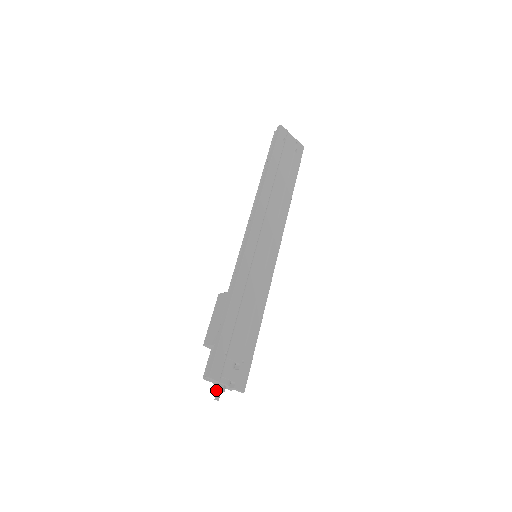
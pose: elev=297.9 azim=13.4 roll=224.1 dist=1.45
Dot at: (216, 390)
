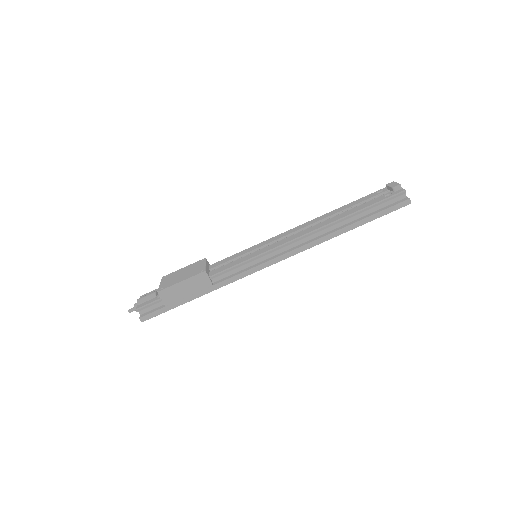
Dot at: (135, 306)
